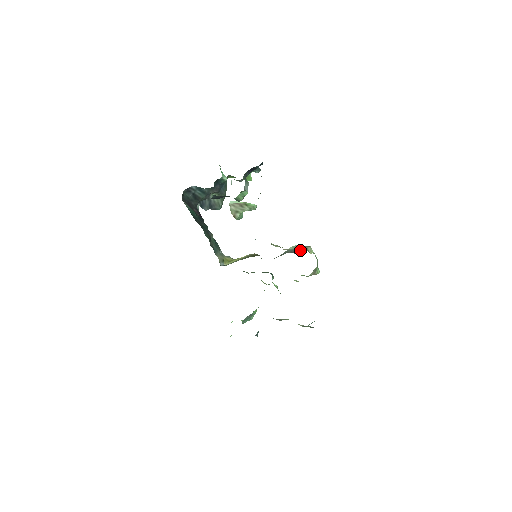
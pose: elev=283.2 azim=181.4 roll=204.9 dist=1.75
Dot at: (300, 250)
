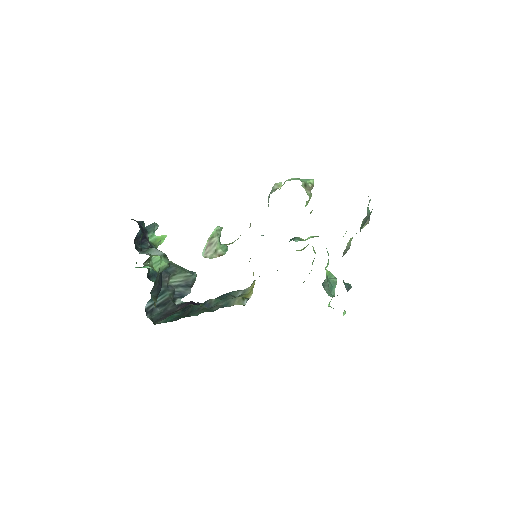
Dot at: occluded
